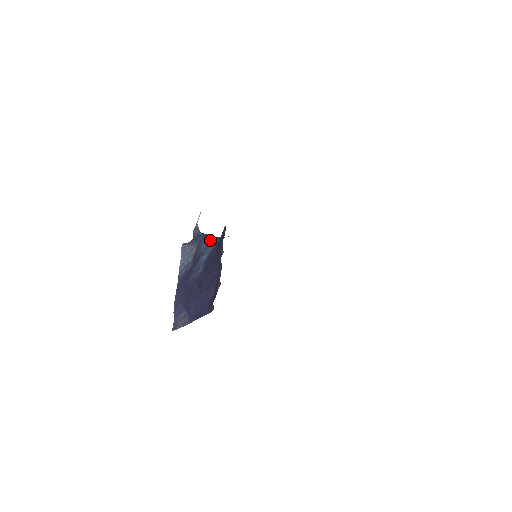
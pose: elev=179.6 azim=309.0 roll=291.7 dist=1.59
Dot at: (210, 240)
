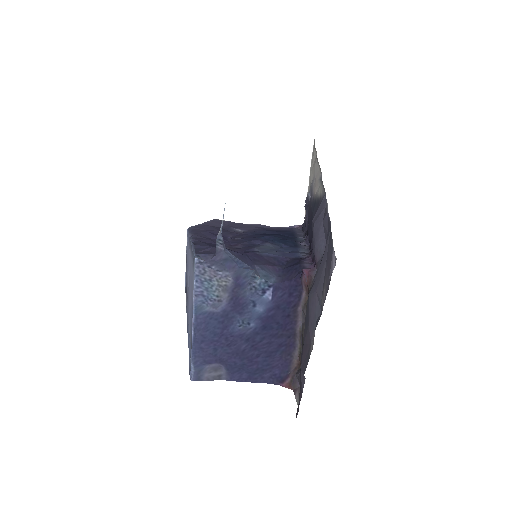
Dot at: (257, 279)
